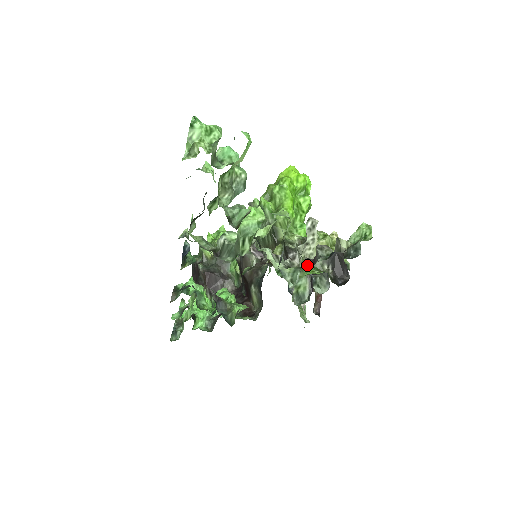
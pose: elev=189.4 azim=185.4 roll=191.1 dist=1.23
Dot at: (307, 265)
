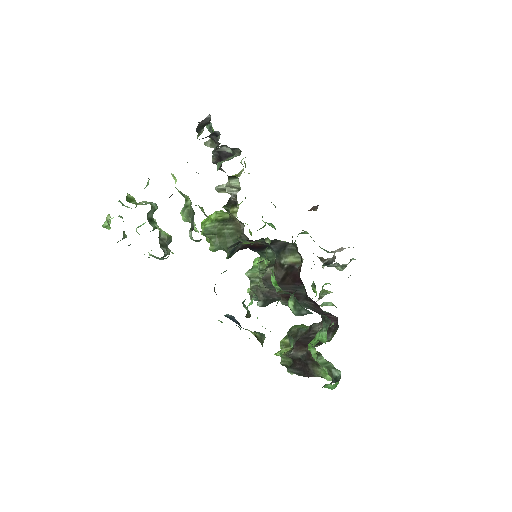
Dot at: occluded
